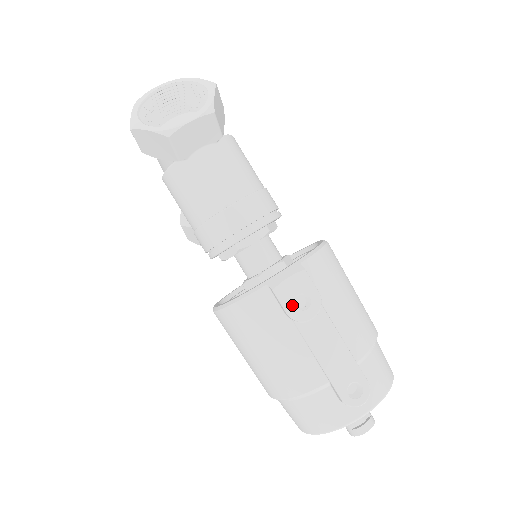
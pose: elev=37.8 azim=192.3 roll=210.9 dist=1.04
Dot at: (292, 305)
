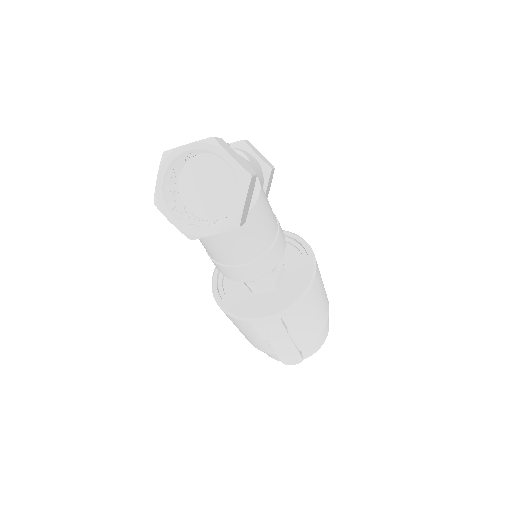
Dot at: (265, 335)
